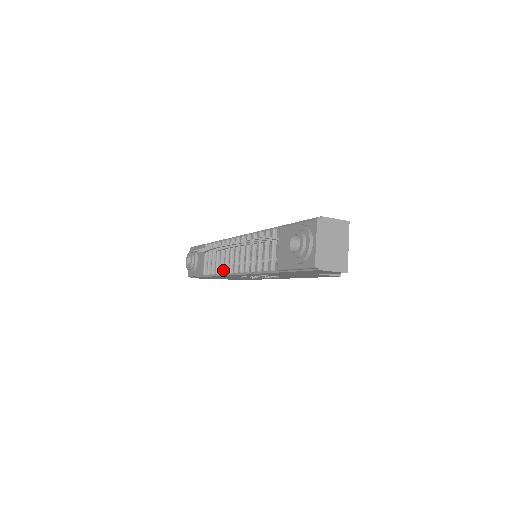
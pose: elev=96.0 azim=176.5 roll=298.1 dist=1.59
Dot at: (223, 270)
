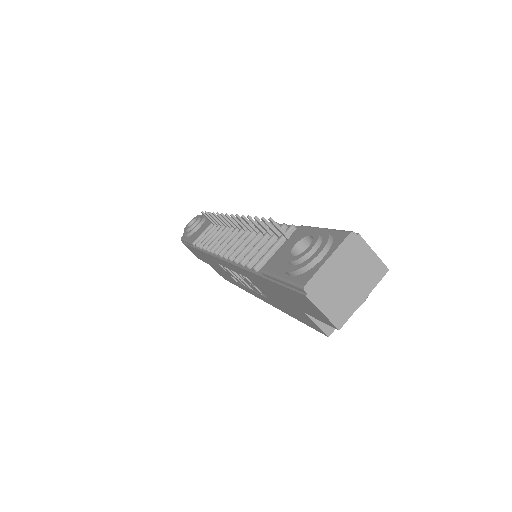
Dot at: occluded
